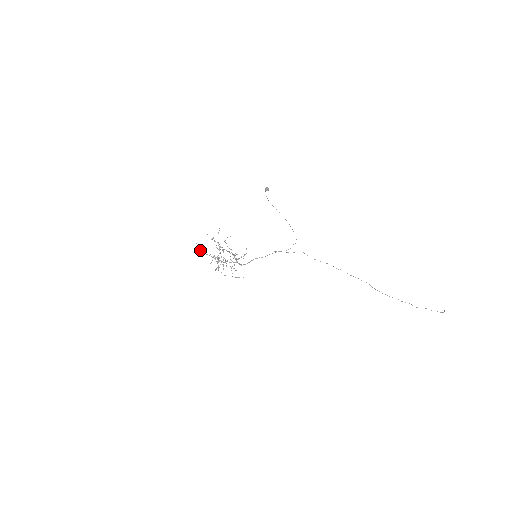
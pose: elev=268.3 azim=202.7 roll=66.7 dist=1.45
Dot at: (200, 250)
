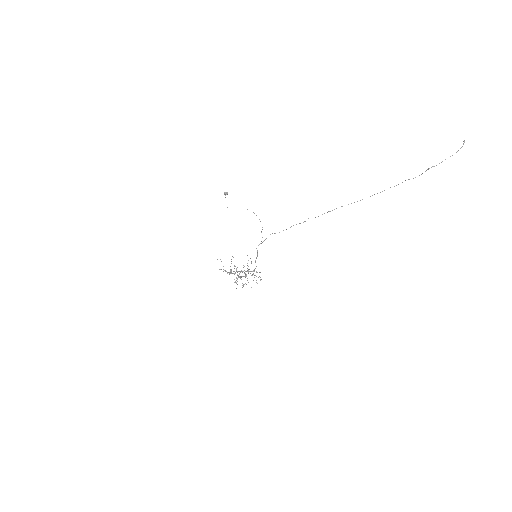
Dot at: occluded
